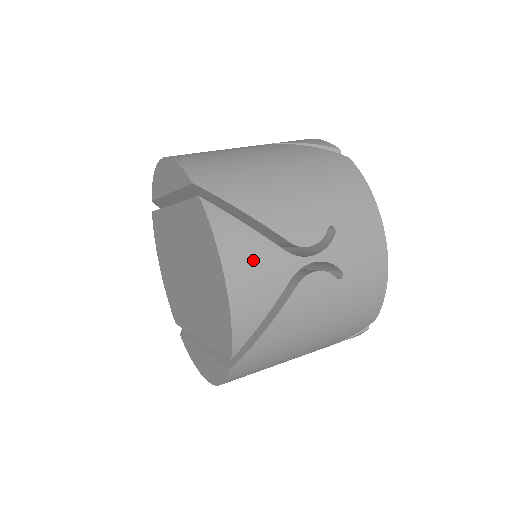
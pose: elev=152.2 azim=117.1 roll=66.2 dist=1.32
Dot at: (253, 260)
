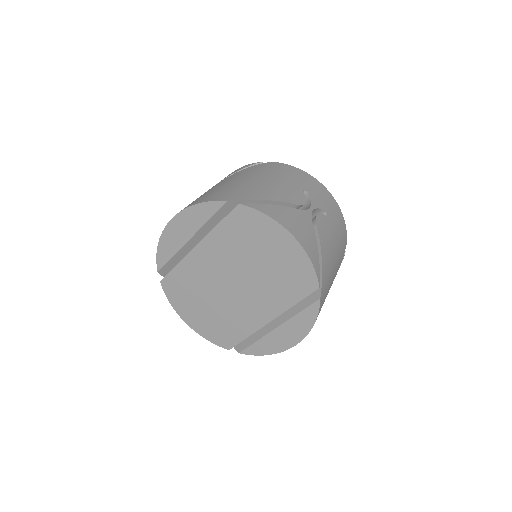
Dot at: (293, 220)
